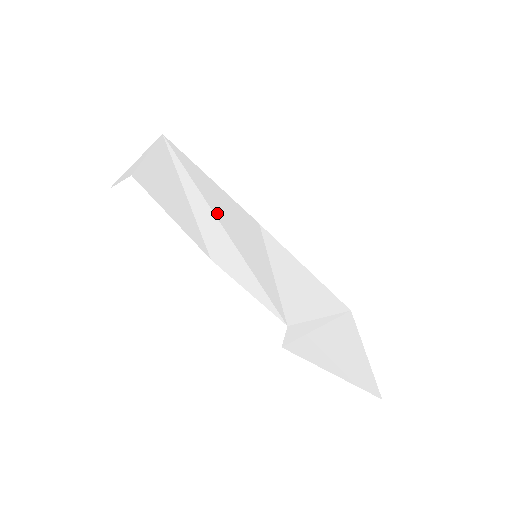
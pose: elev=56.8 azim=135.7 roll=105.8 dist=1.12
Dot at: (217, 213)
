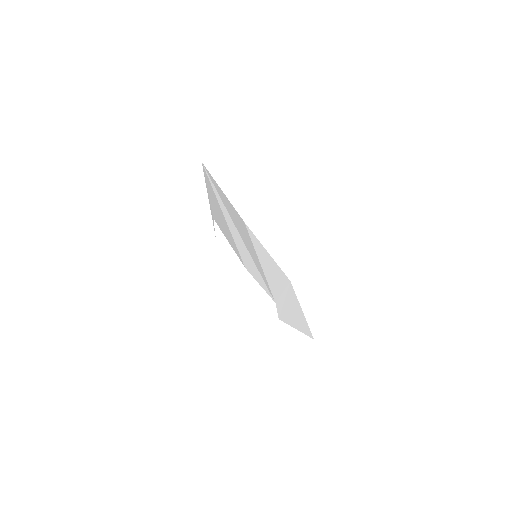
Dot at: (237, 227)
